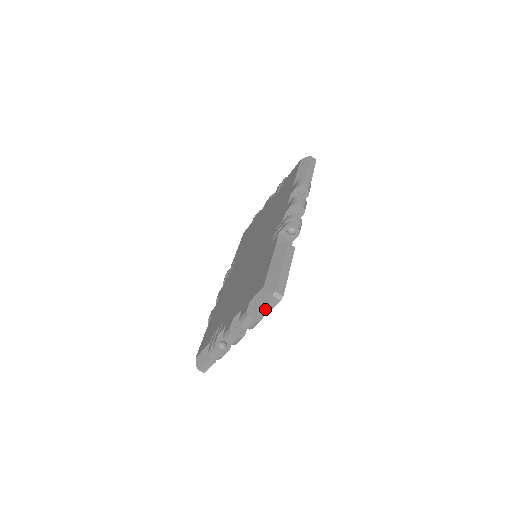
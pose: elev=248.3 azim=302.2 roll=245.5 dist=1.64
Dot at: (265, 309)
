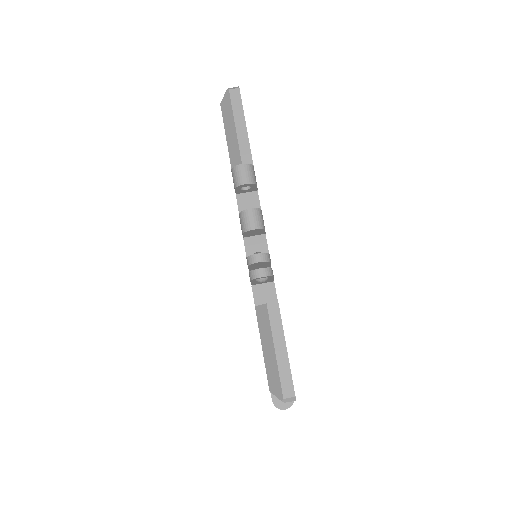
Dot at: occluded
